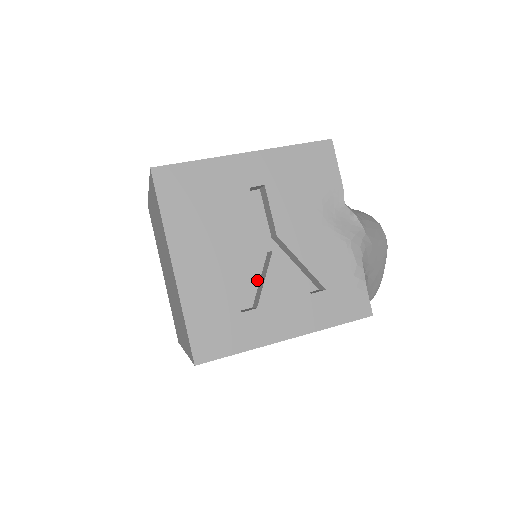
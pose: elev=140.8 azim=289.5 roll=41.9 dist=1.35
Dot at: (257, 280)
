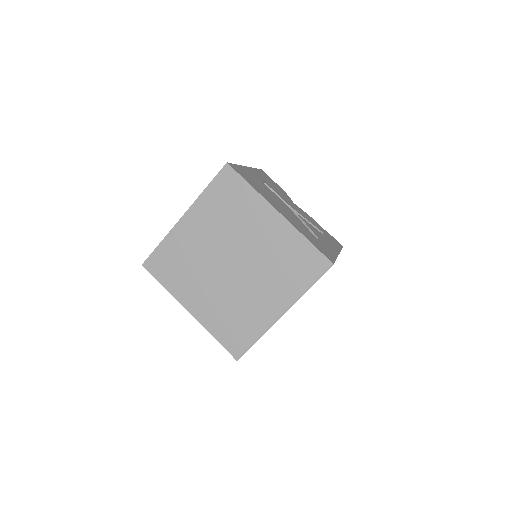
Dot at: occluded
